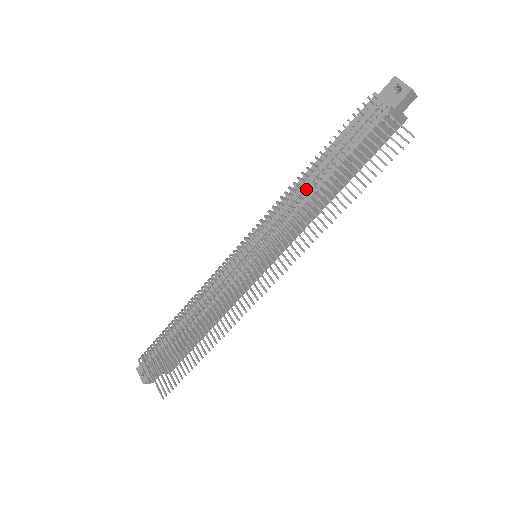
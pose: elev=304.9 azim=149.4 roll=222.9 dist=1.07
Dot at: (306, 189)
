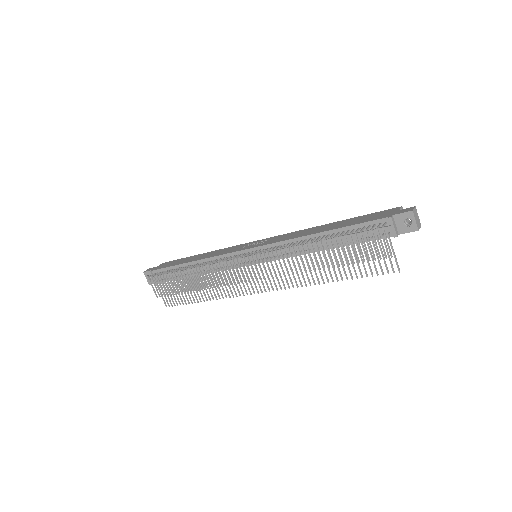
Dot at: (310, 246)
